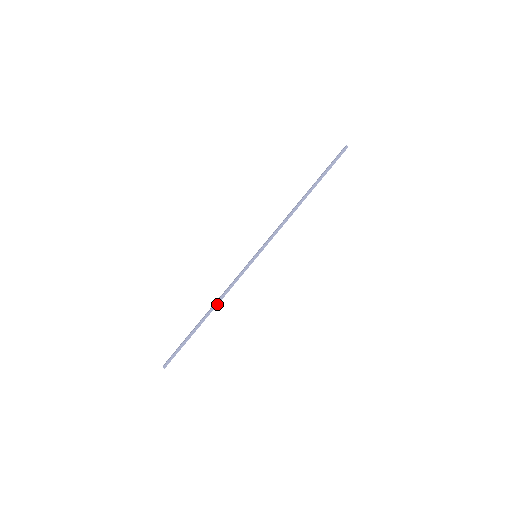
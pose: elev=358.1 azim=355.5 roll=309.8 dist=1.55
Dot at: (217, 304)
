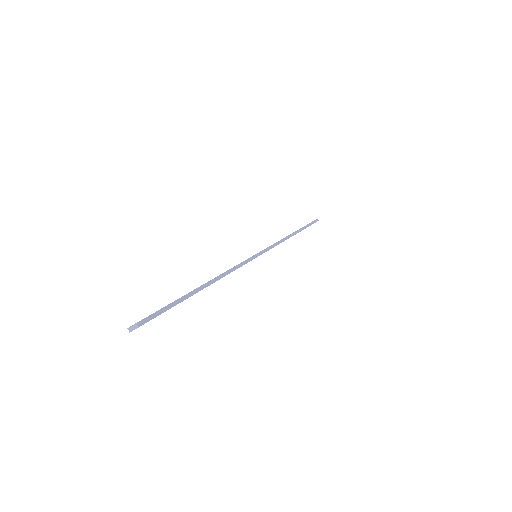
Dot at: (220, 277)
